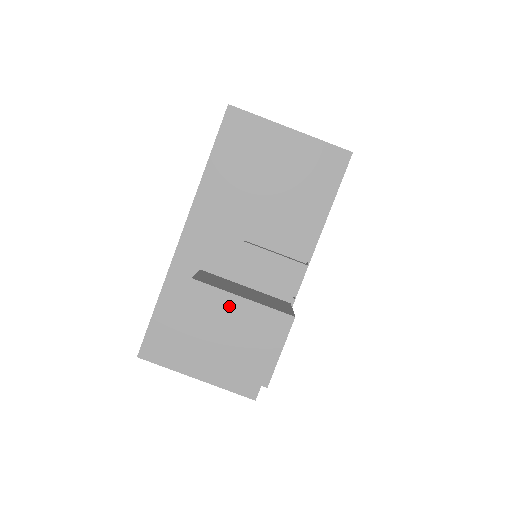
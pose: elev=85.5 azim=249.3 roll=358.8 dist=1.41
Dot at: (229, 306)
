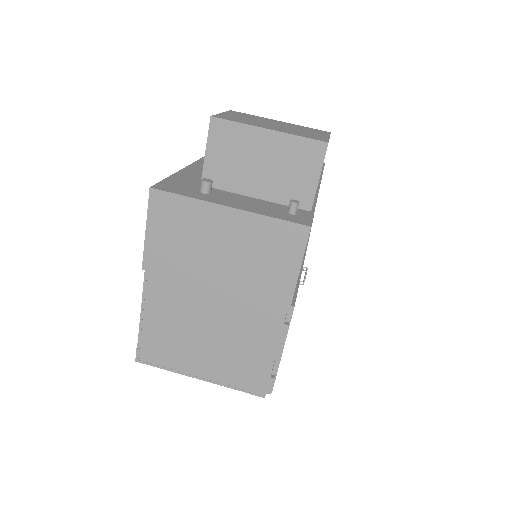
Dot at: (269, 120)
